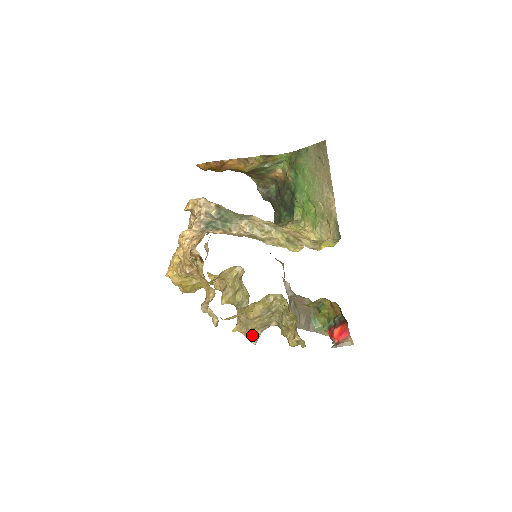
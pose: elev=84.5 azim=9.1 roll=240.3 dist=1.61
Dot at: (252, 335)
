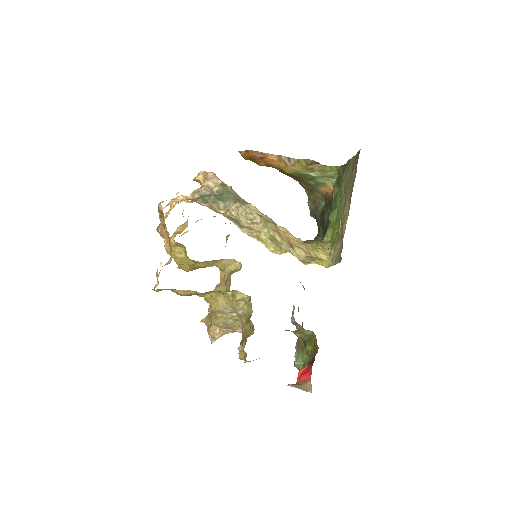
Dot at: (212, 331)
